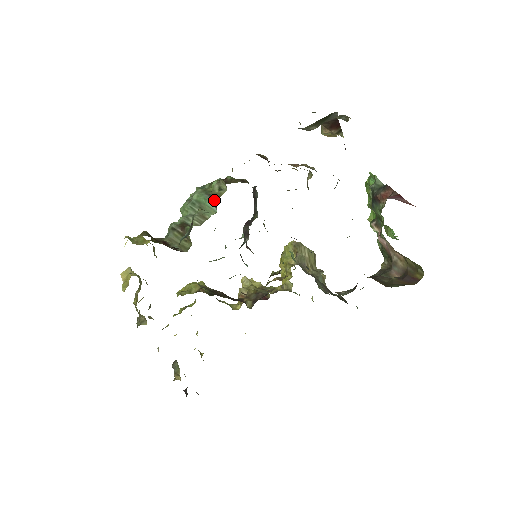
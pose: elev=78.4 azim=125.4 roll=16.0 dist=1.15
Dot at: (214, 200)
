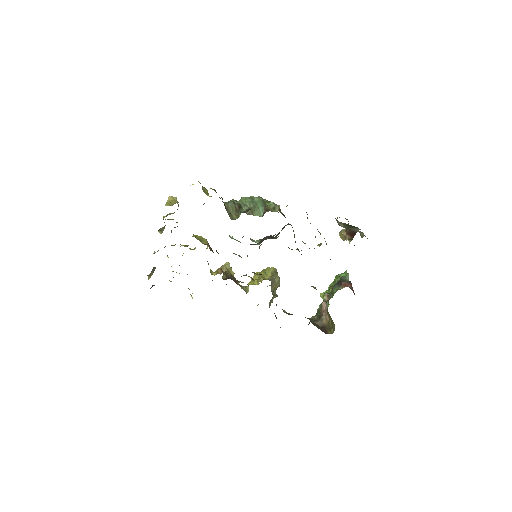
Dot at: (267, 210)
